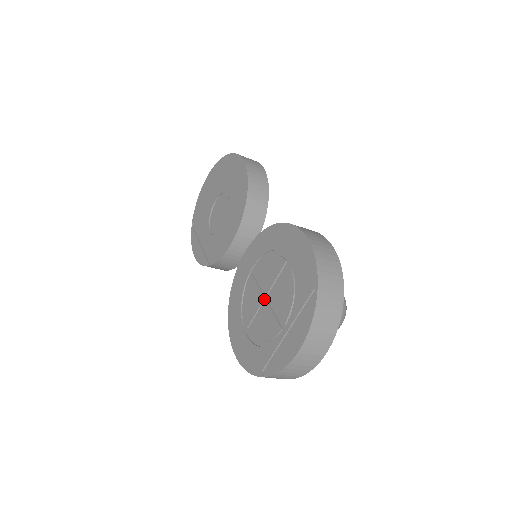
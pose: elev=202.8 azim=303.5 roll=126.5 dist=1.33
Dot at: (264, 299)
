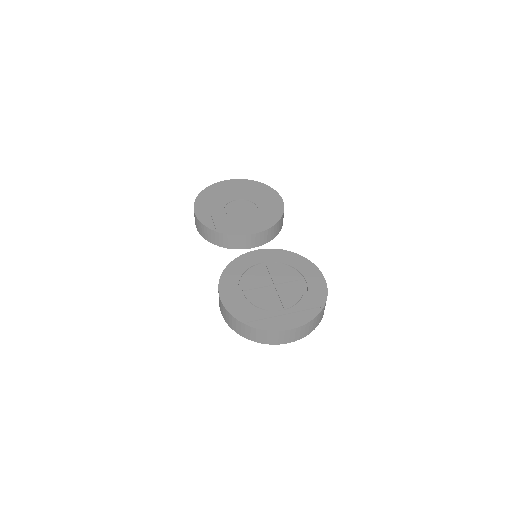
Dot at: (269, 285)
